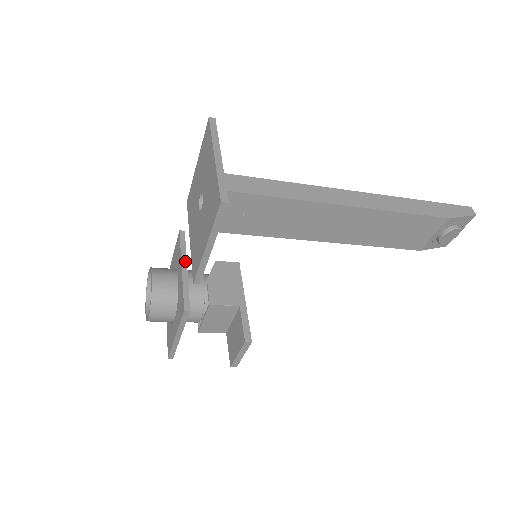
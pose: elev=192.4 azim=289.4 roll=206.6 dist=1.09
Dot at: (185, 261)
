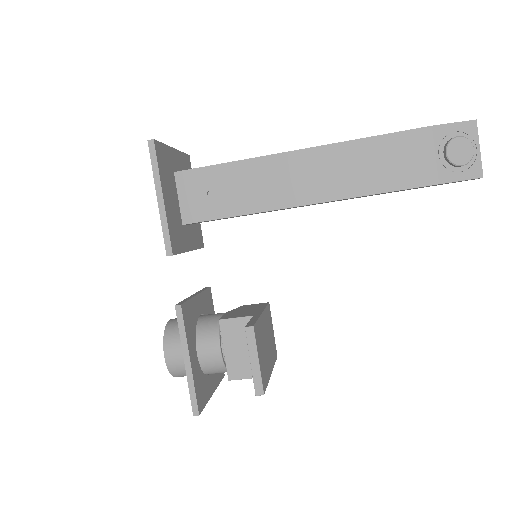
Dot at: (198, 293)
